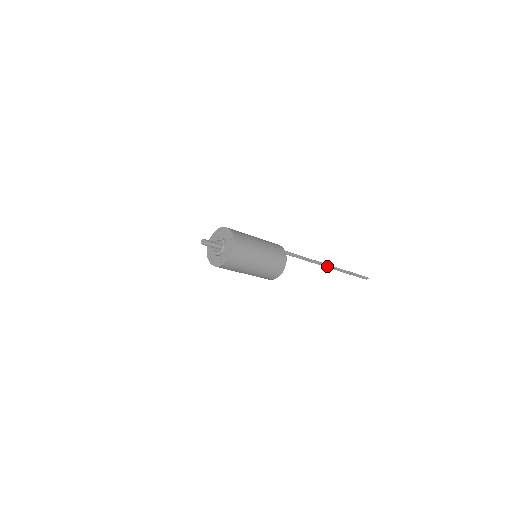
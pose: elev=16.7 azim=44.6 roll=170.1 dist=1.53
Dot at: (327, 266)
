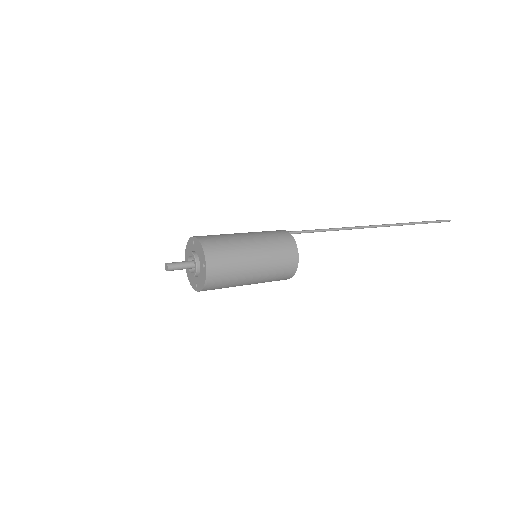
Dot at: (380, 226)
